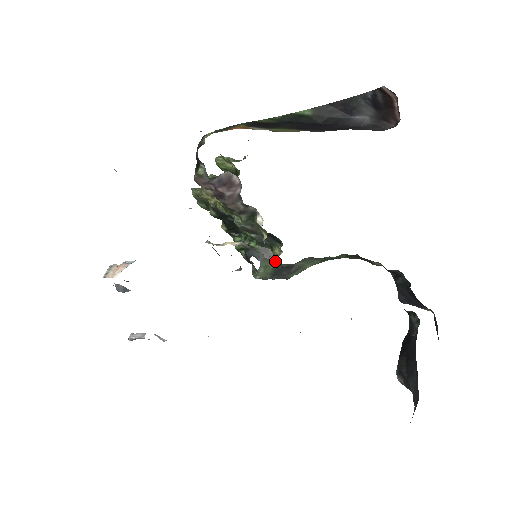
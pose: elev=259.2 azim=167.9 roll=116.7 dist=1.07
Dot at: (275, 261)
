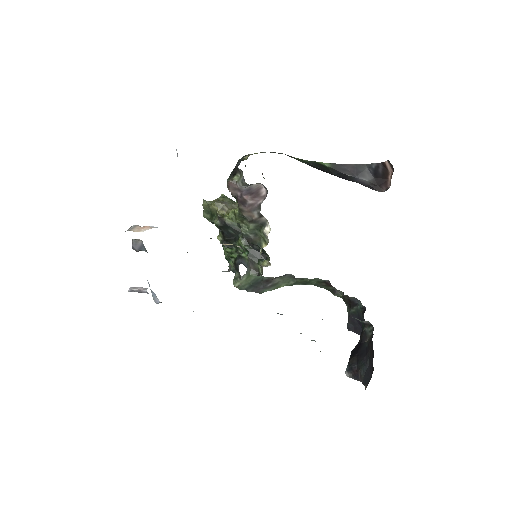
Dot at: (258, 273)
